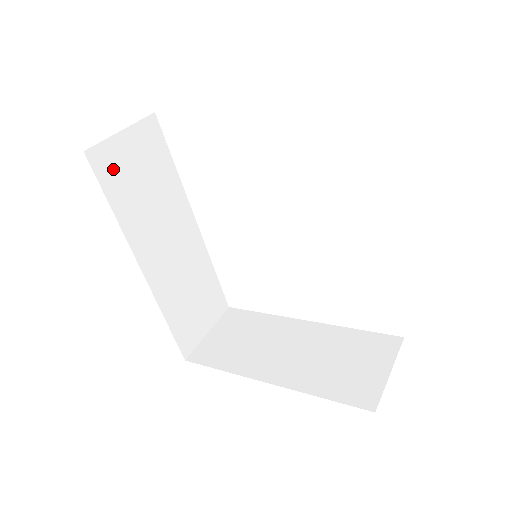
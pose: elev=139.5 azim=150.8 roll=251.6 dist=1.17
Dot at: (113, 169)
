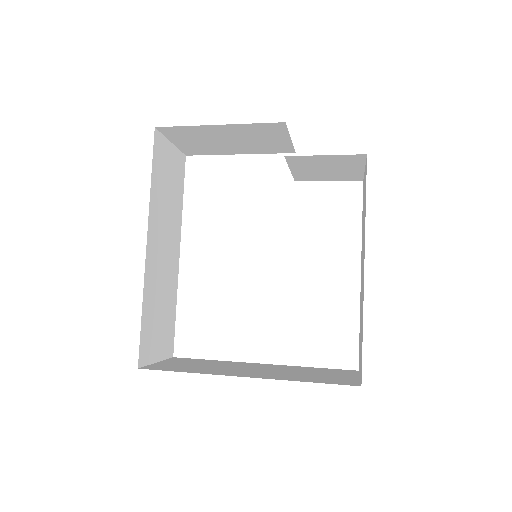
Dot at: (161, 157)
